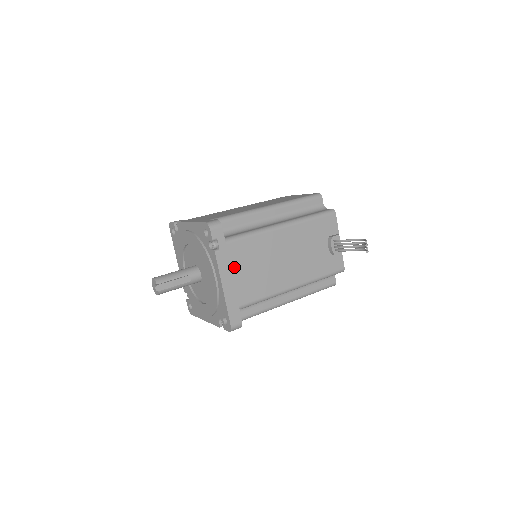
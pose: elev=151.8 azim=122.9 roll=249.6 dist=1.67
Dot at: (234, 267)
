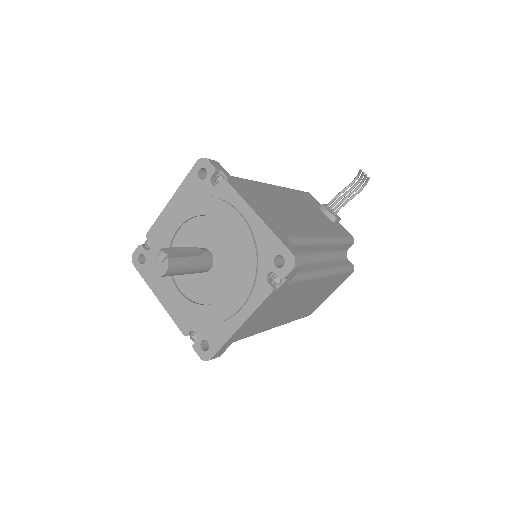
Dot at: (254, 199)
